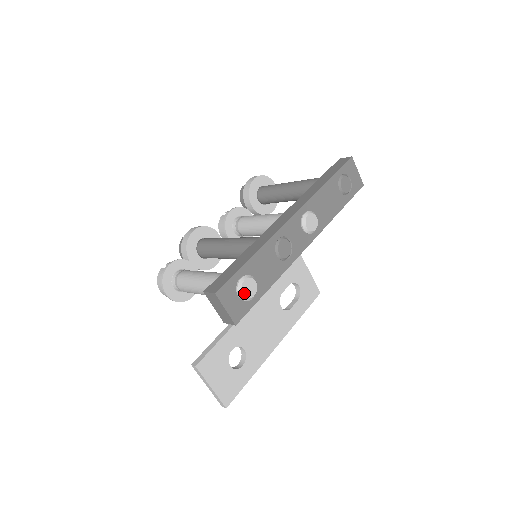
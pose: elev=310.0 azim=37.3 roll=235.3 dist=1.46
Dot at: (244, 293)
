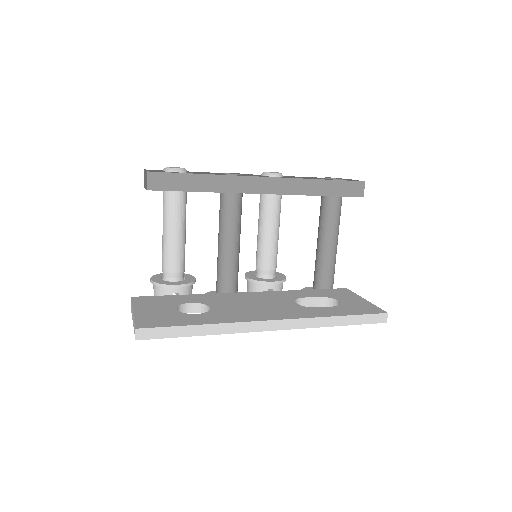
Dot at: (168, 167)
